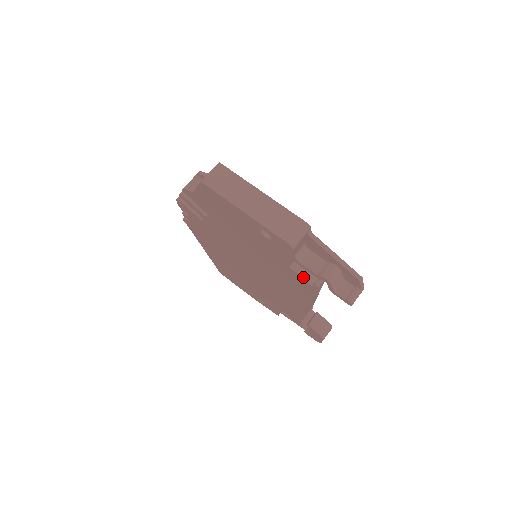
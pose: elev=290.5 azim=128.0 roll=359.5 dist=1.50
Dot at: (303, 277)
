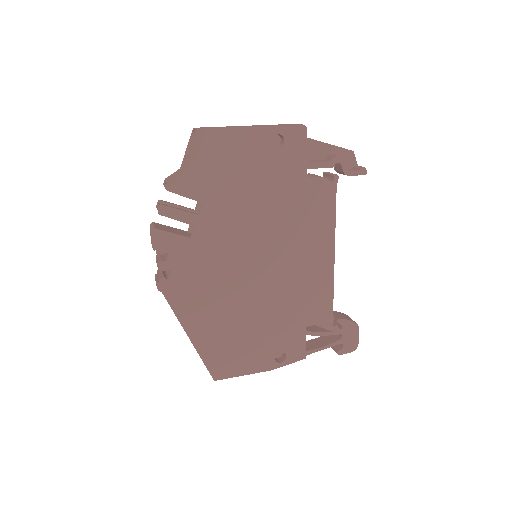
Dot at: (322, 177)
